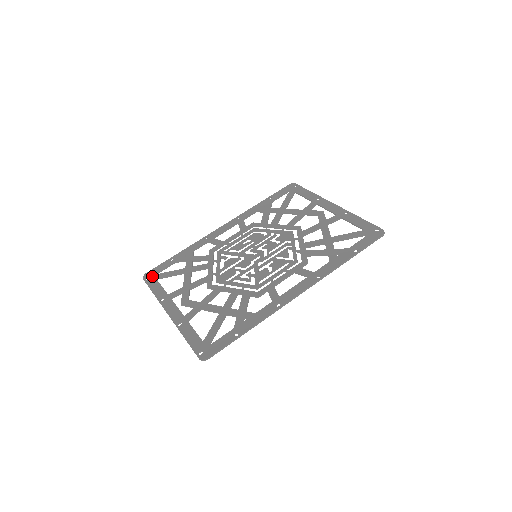
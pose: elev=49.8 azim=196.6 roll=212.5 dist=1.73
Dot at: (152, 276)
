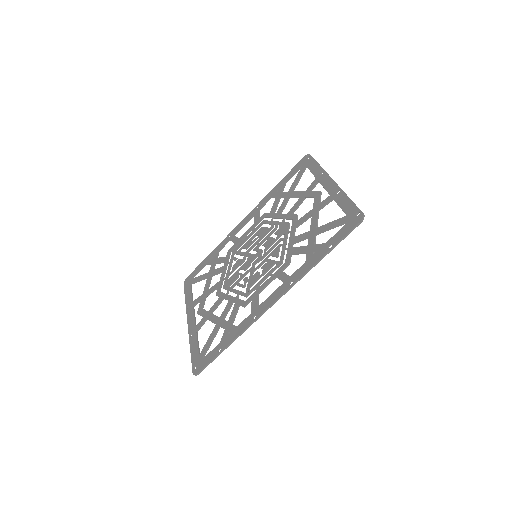
Dot at: (189, 281)
